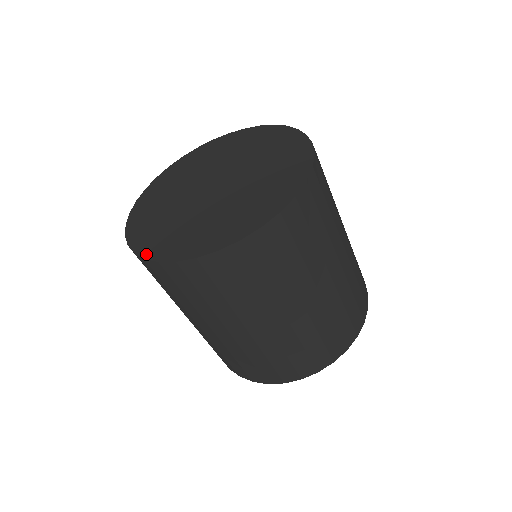
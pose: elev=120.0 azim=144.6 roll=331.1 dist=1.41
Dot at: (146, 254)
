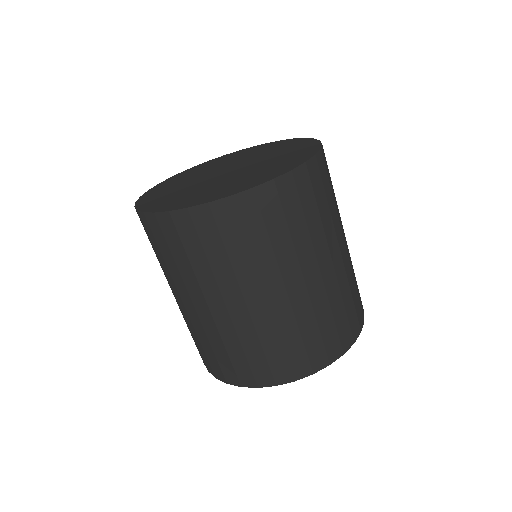
Dot at: (140, 199)
